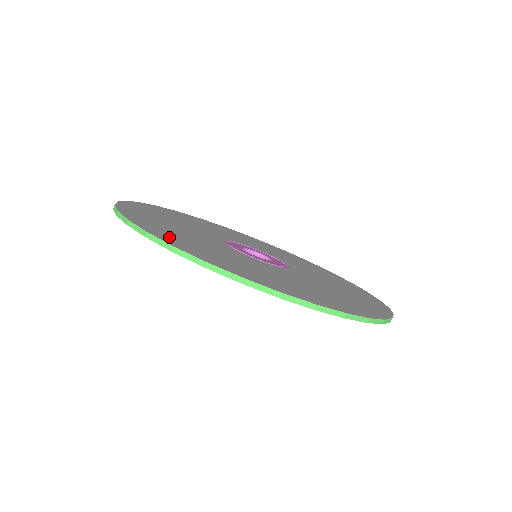
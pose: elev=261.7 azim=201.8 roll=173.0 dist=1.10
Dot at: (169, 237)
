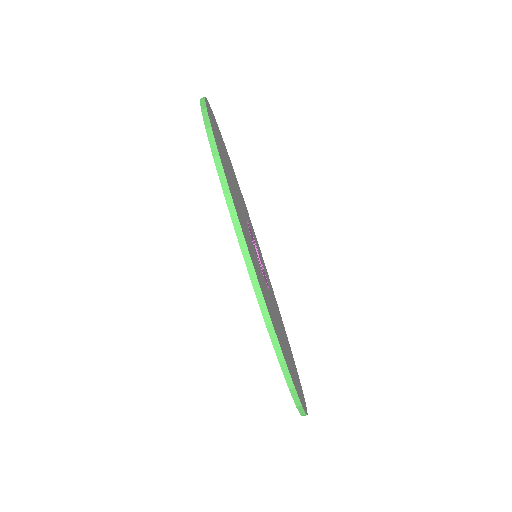
Dot at: occluded
